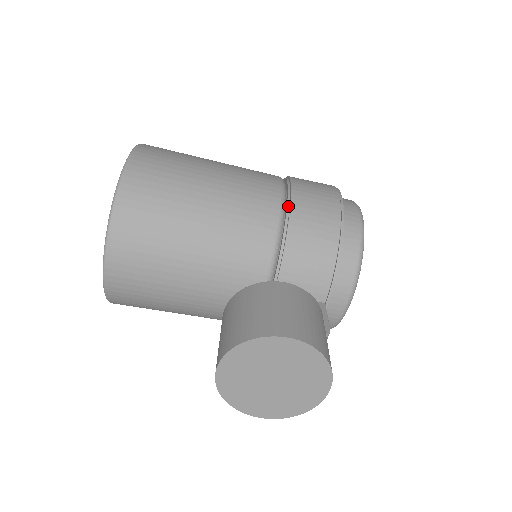
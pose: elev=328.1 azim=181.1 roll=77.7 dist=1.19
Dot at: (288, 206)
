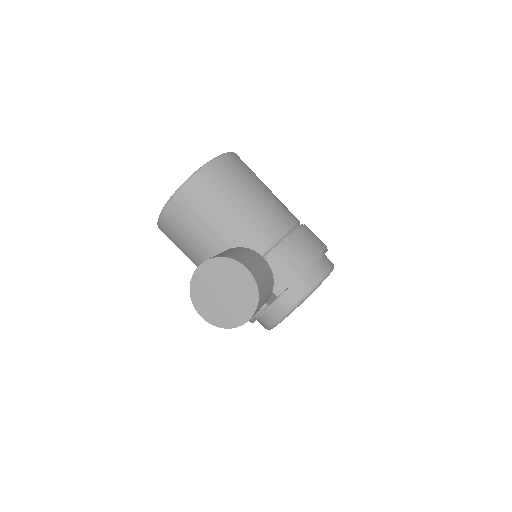
Dot at: (293, 232)
